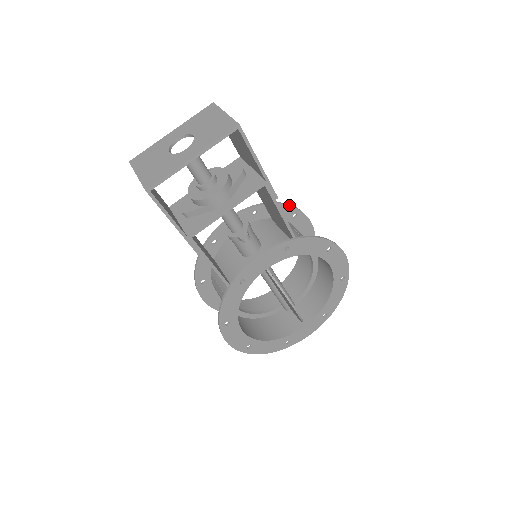
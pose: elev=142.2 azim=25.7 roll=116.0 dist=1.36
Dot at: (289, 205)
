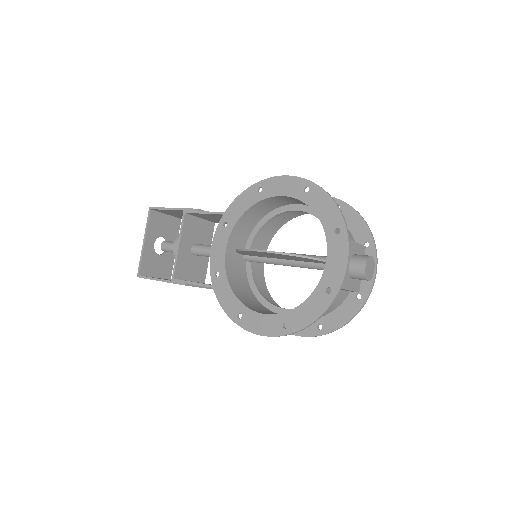
Dot at: occluded
